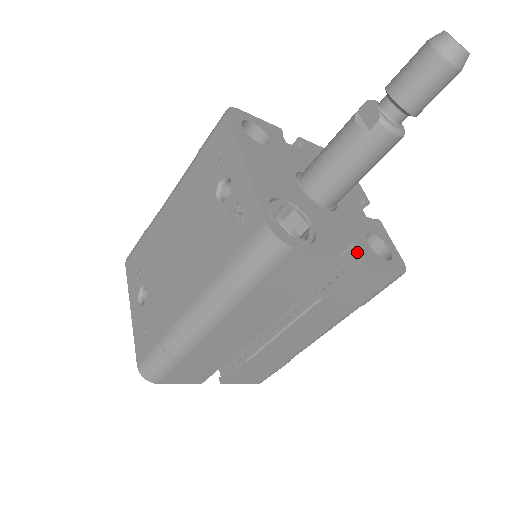
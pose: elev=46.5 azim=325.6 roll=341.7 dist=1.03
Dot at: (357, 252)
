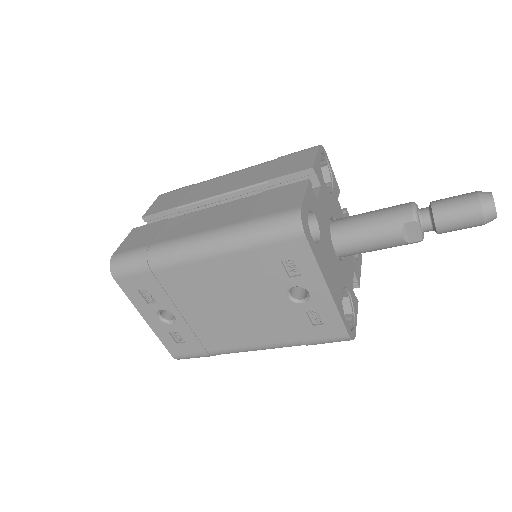
Dot at: (356, 277)
